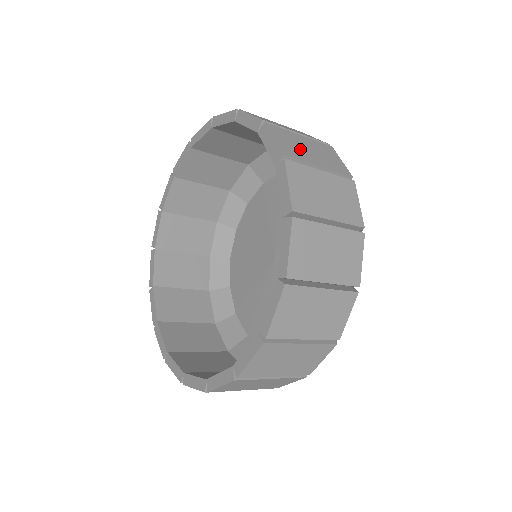
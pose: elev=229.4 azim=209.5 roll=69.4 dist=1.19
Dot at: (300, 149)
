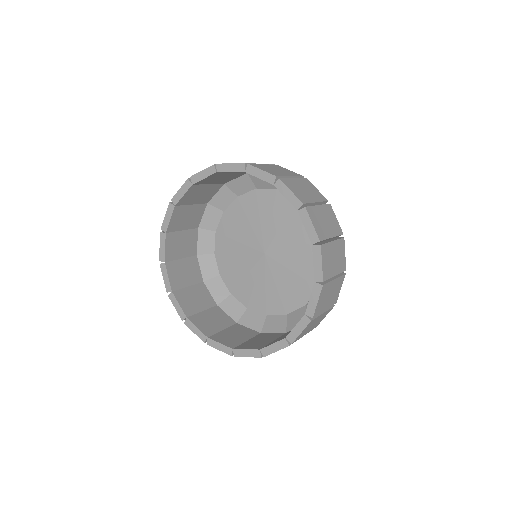
Dot at: (323, 225)
